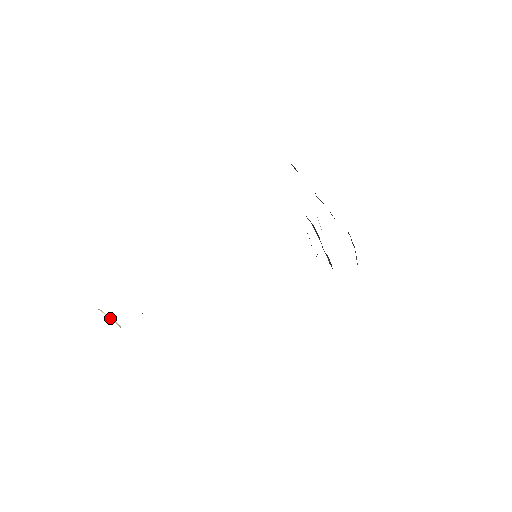
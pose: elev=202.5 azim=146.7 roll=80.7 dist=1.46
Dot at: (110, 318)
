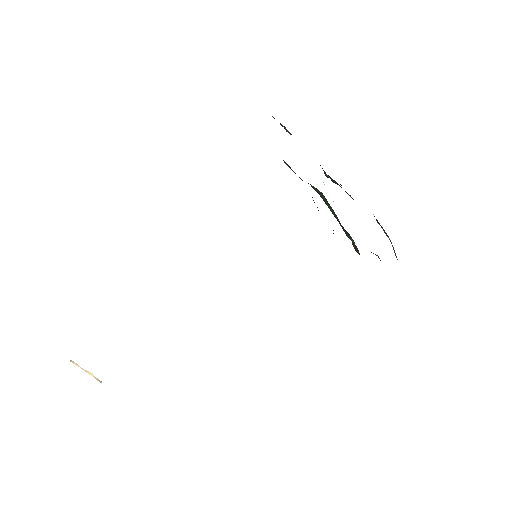
Dot at: (86, 372)
